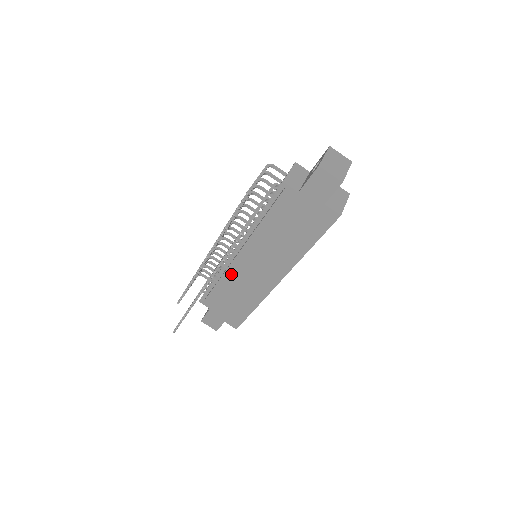
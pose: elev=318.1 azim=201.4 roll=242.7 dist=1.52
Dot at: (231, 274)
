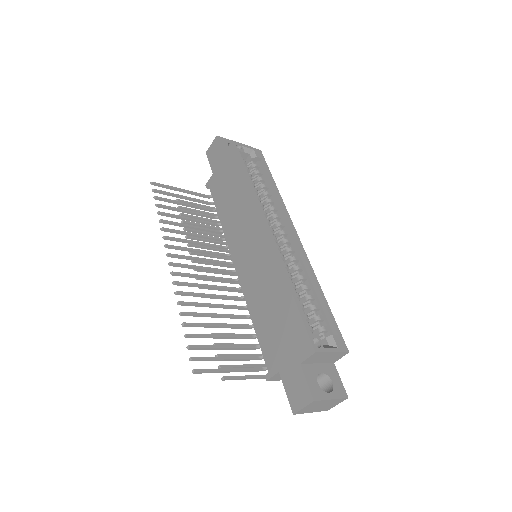
Dot at: (248, 291)
